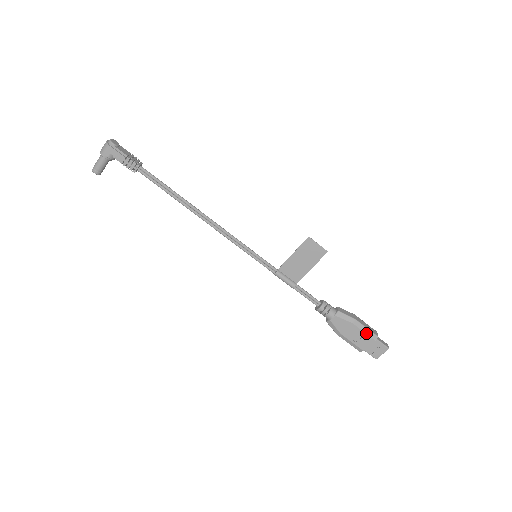
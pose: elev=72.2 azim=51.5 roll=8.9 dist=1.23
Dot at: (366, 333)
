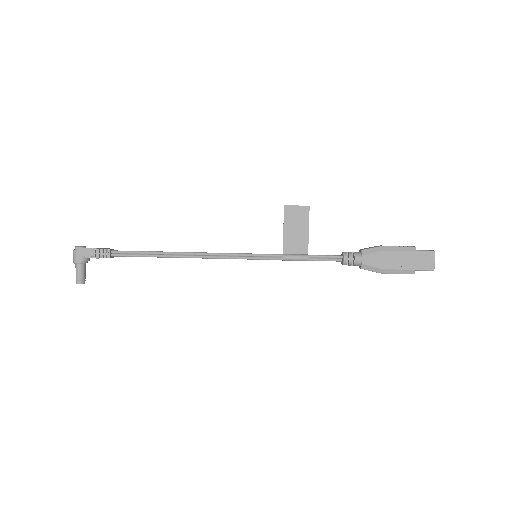
Dot at: (402, 251)
